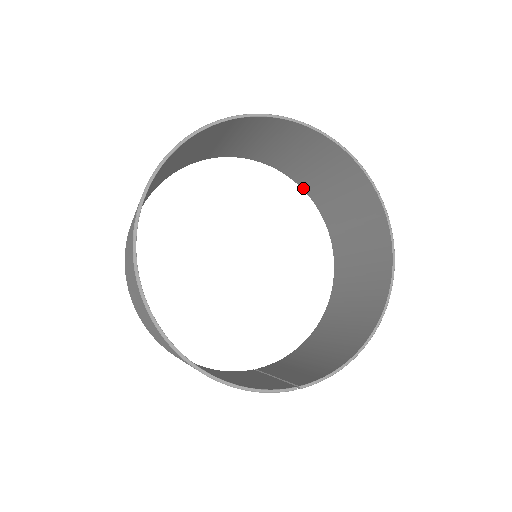
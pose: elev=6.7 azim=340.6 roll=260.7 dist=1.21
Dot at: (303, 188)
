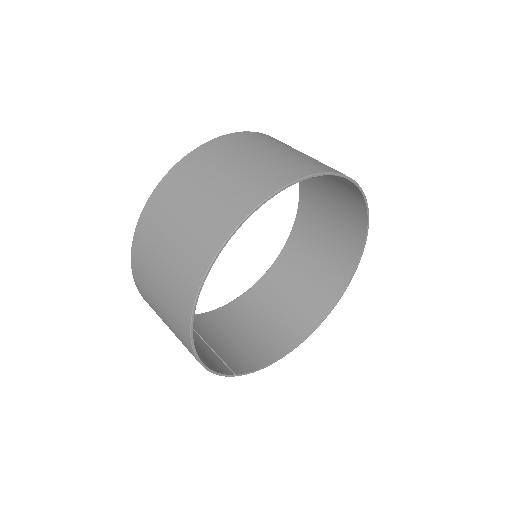
Dot at: (301, 197)
